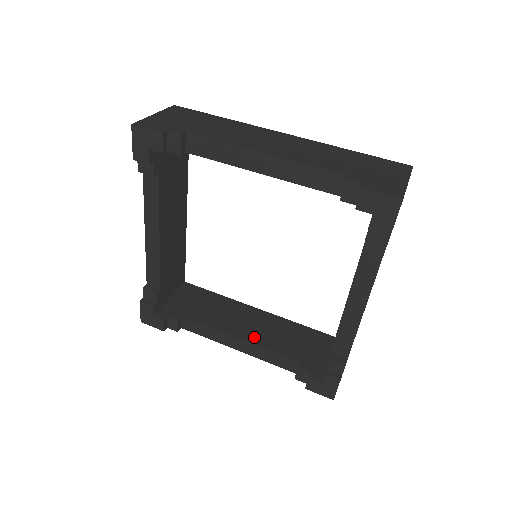
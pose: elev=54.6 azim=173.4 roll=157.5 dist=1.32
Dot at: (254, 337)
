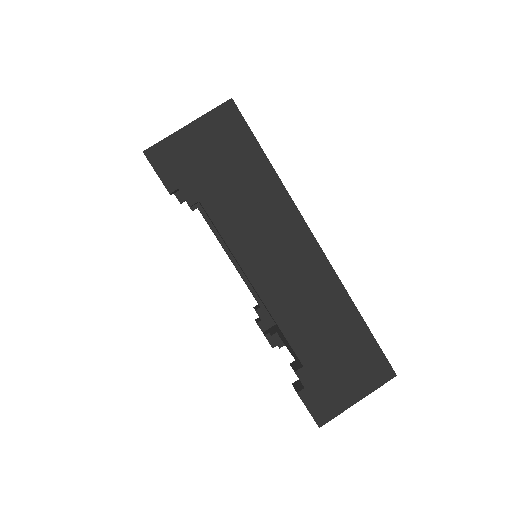
Dot at: occluded
